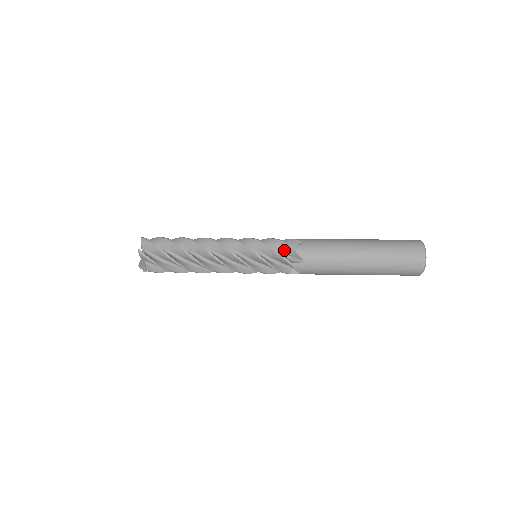
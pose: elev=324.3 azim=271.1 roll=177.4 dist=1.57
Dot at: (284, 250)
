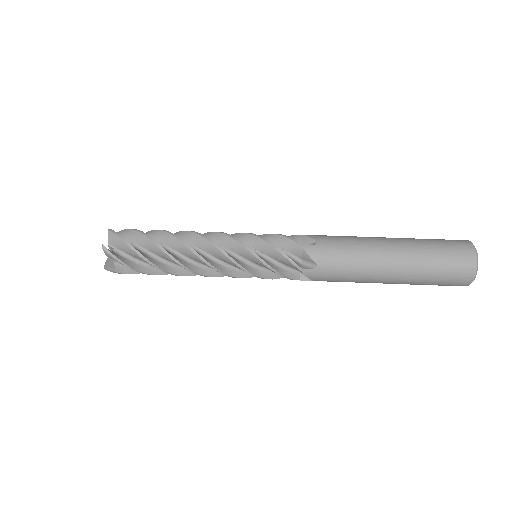
Dot at: (292, 251)
